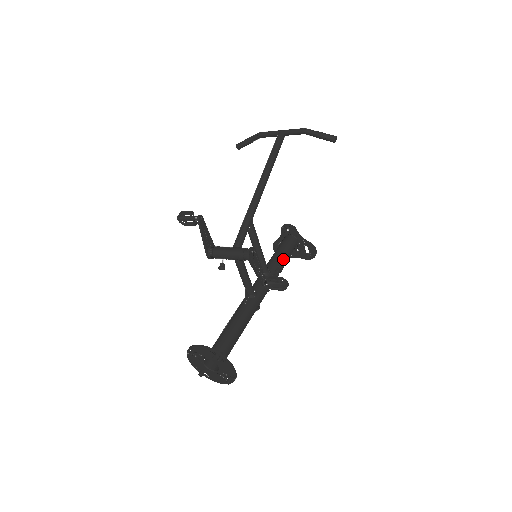
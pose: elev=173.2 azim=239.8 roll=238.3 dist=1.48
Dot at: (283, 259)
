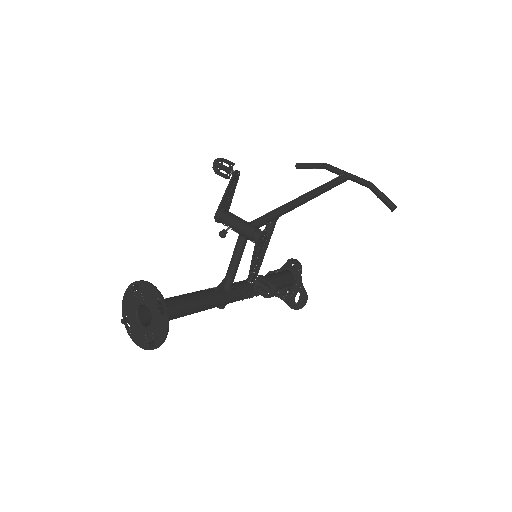
Dot at: occluded
